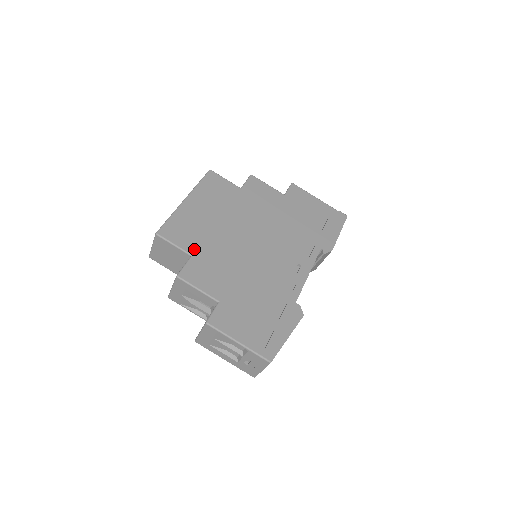
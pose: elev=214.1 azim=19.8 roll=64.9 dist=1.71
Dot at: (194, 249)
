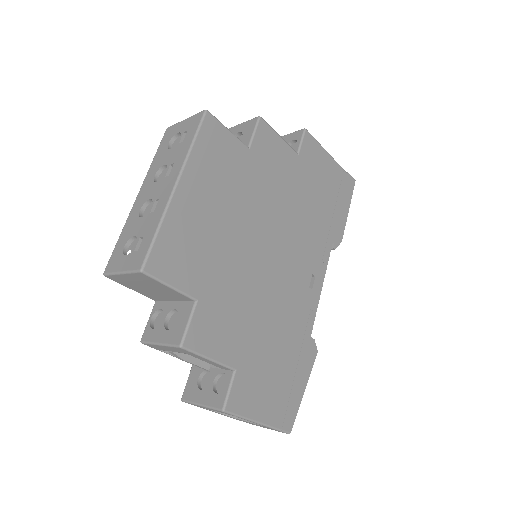
Dot at: (199, 287)
